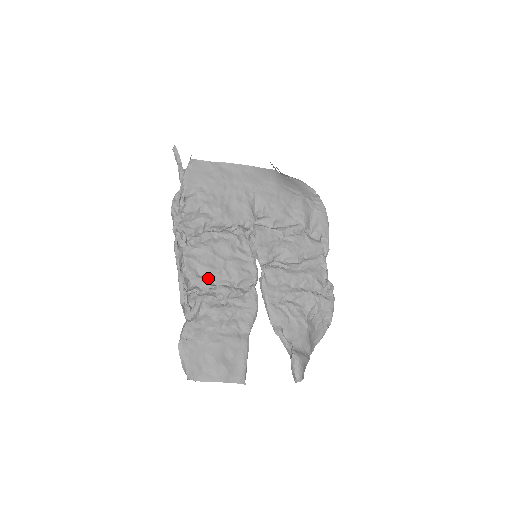
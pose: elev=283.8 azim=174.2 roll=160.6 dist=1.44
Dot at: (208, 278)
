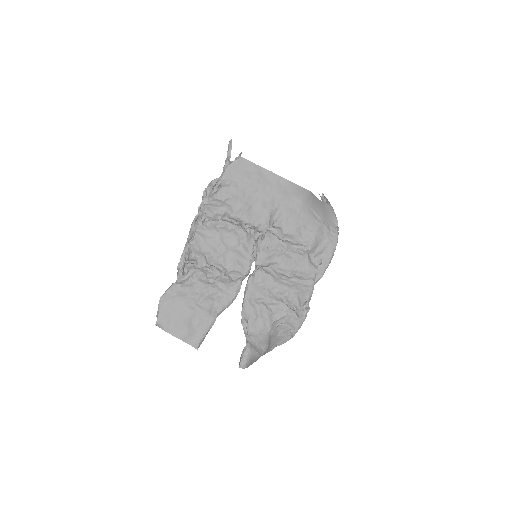
Dot at: (208, 257)
